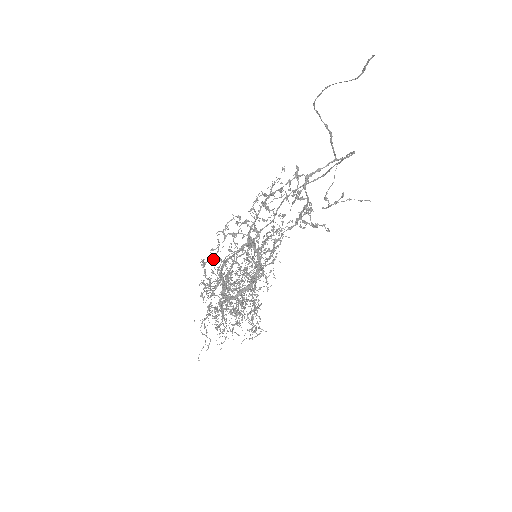
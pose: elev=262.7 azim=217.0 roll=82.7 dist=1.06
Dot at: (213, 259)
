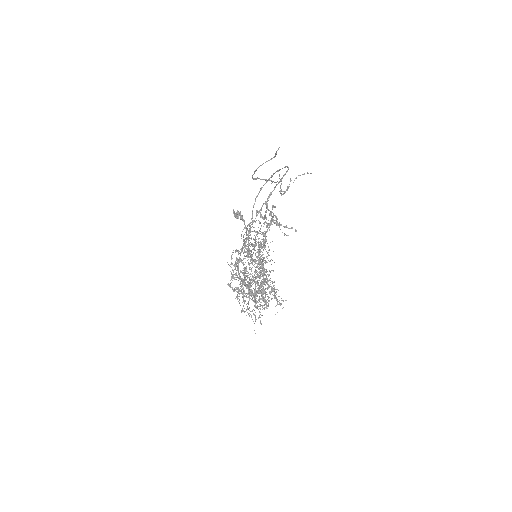
Dot at: (232, 275)
